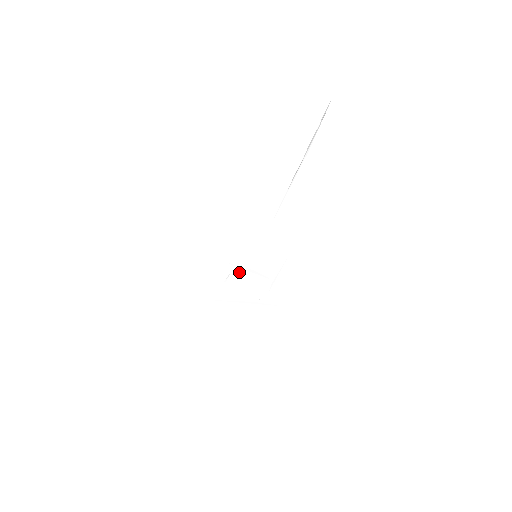
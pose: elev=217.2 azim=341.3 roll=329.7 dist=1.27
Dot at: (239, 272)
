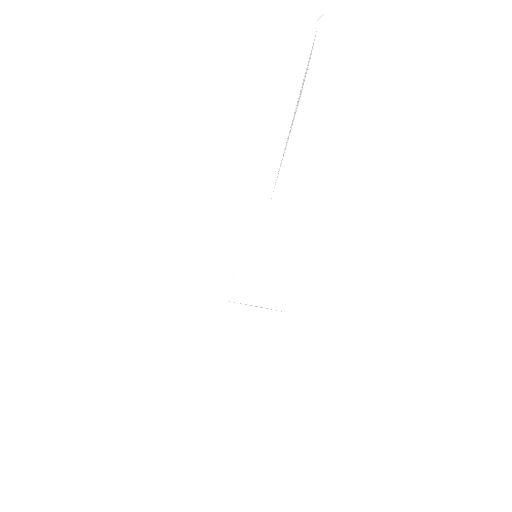
Dot at: (243, 272)
